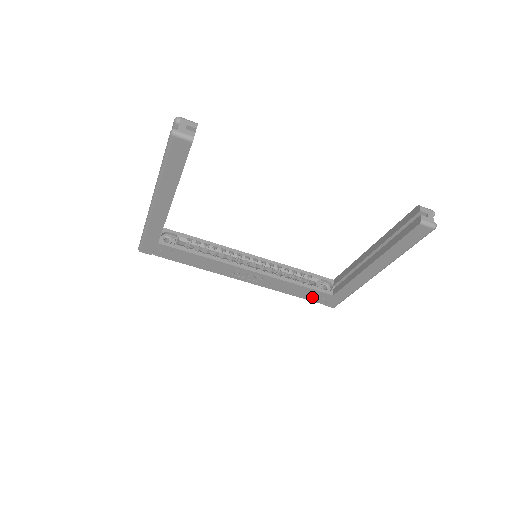
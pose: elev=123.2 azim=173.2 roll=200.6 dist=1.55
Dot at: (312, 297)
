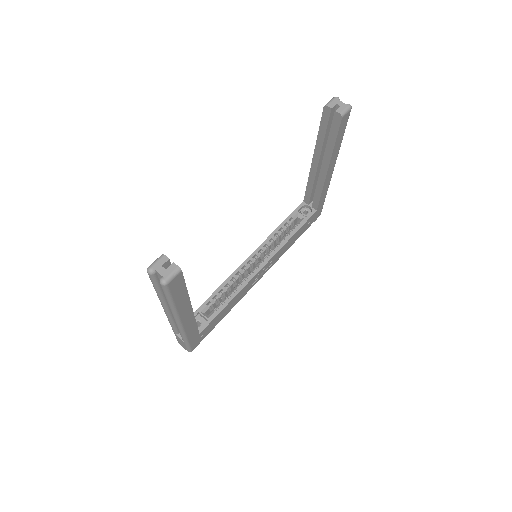
Dot at: (306, 228)
